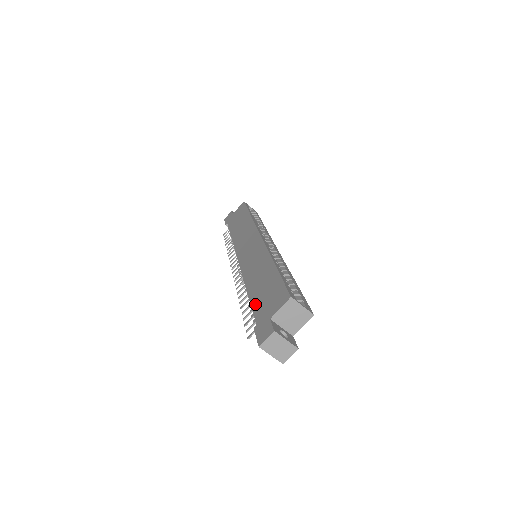
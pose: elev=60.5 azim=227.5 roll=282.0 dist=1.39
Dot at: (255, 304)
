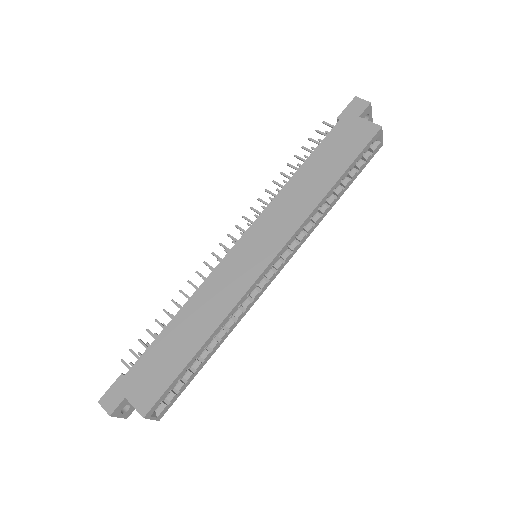
Dot at: (151, 352)
